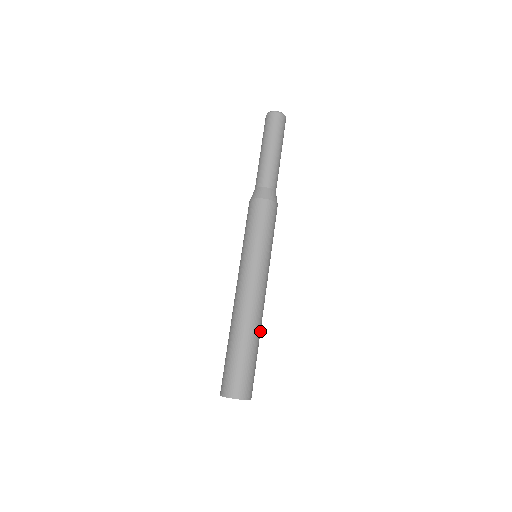
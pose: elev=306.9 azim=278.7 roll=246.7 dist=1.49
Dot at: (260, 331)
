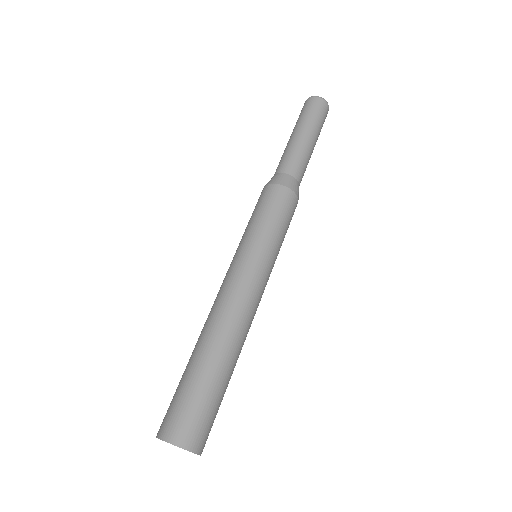
Dot at: (238, 355)
